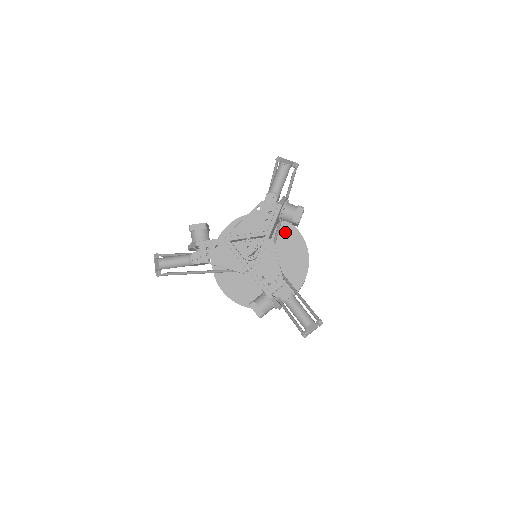
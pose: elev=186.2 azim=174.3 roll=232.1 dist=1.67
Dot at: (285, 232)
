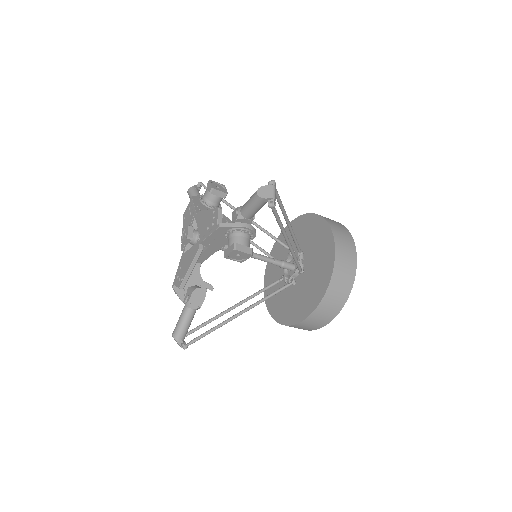
Dot at: (290, 233)
